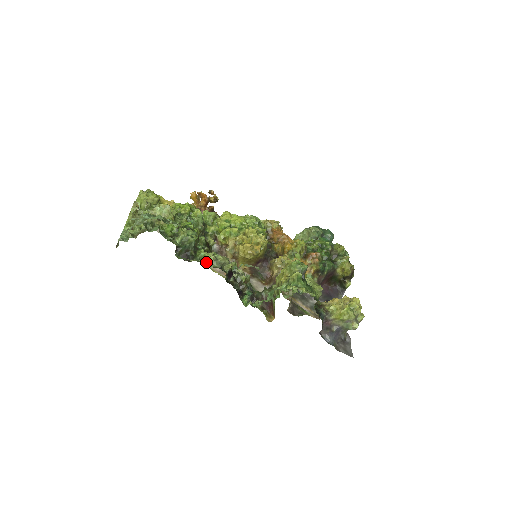
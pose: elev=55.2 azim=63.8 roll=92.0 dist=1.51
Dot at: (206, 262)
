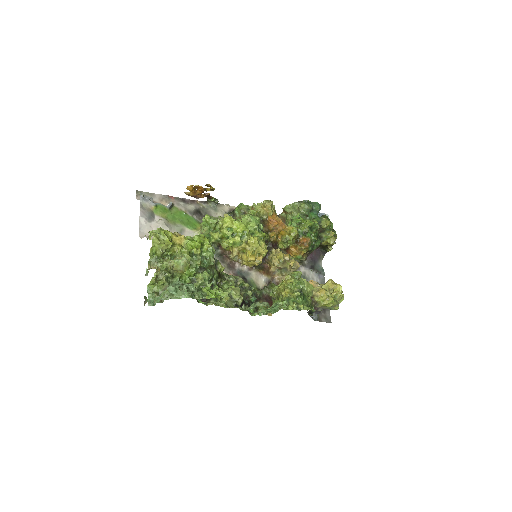
Dot at: (223, 304)
